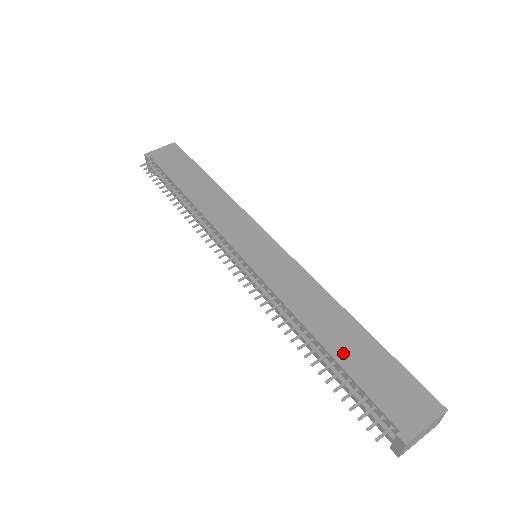
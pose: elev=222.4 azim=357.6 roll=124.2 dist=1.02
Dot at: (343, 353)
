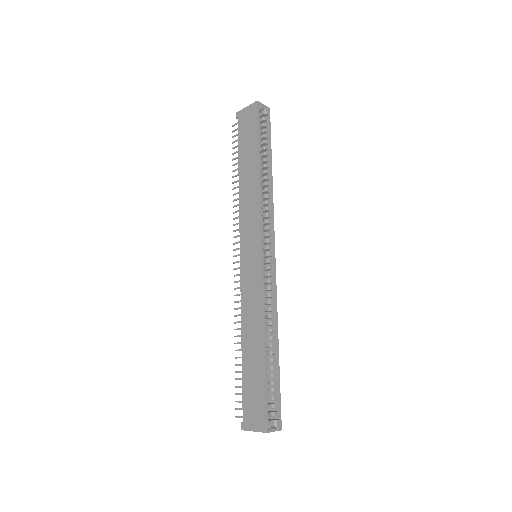
Dot at: (247, 364)
